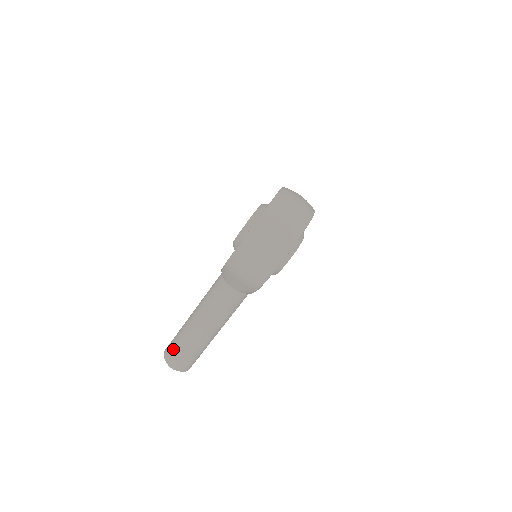
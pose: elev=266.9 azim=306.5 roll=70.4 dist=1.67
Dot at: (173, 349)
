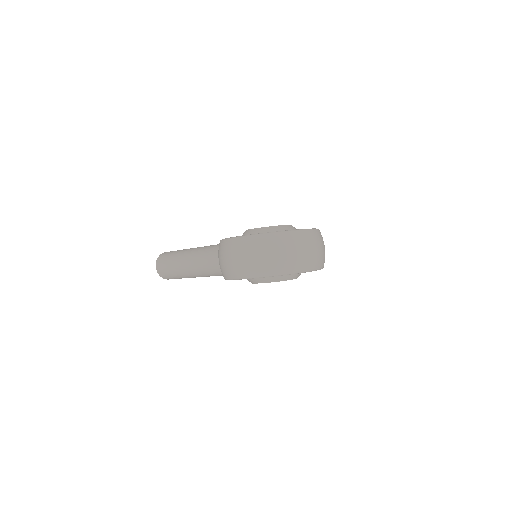
Dot at: (166, 257)
